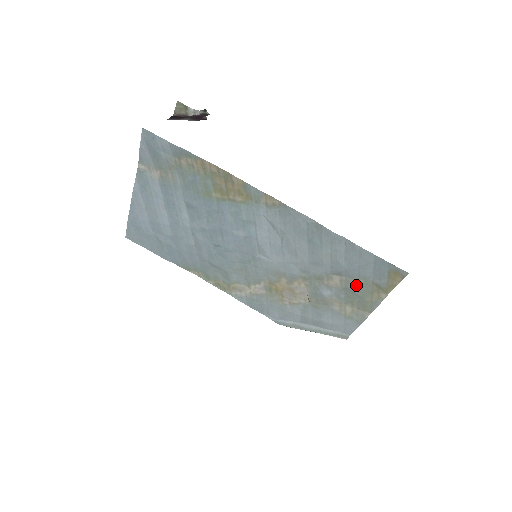
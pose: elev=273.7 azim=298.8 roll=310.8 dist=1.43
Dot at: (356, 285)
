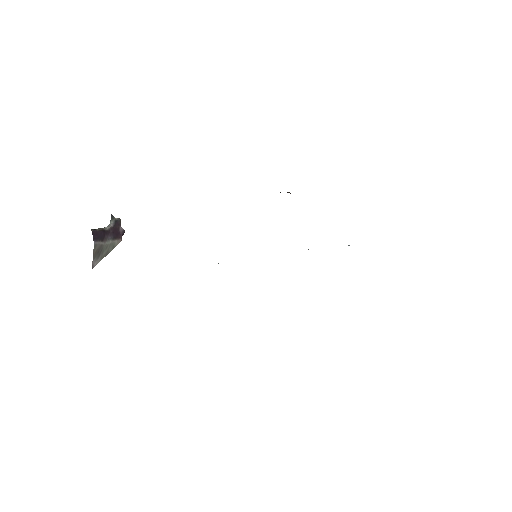
Dot at: occluded
